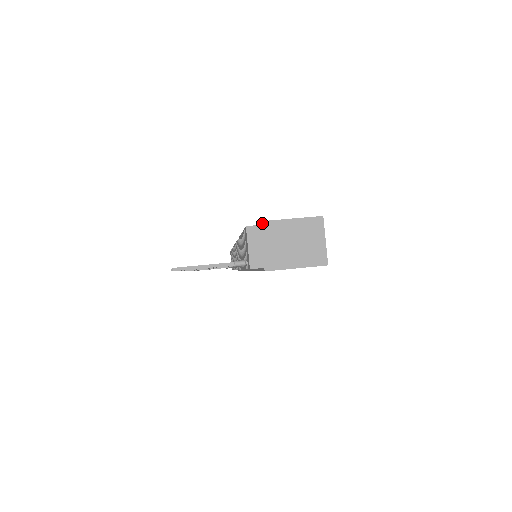
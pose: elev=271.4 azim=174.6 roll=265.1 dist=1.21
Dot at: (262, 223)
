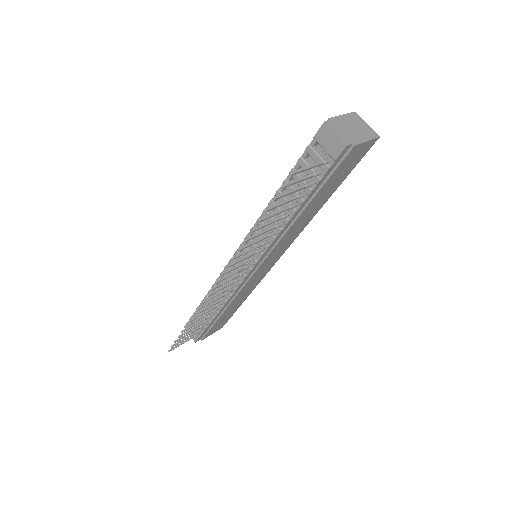
Dot at: (331, 119)
